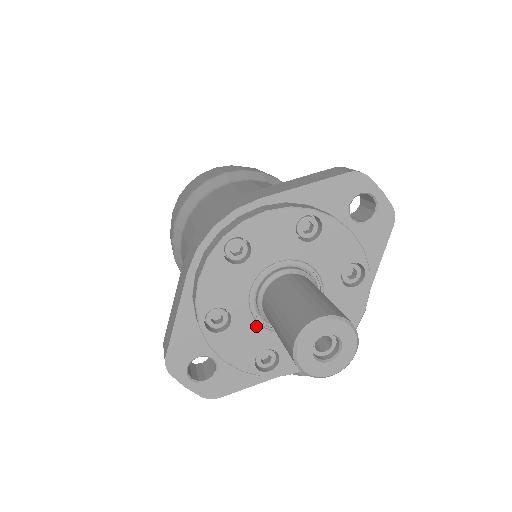
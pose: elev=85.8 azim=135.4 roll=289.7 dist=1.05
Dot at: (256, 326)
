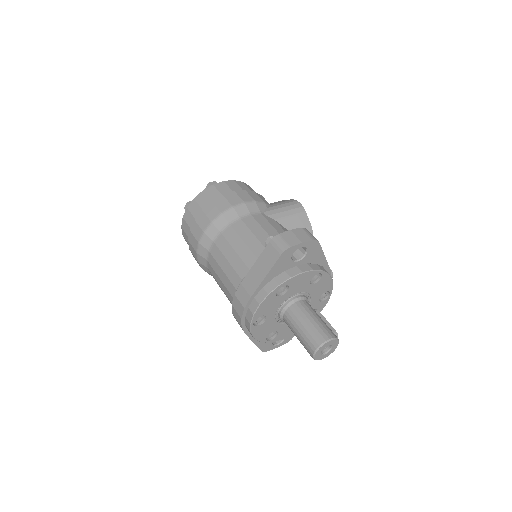
Dot at: occluded
